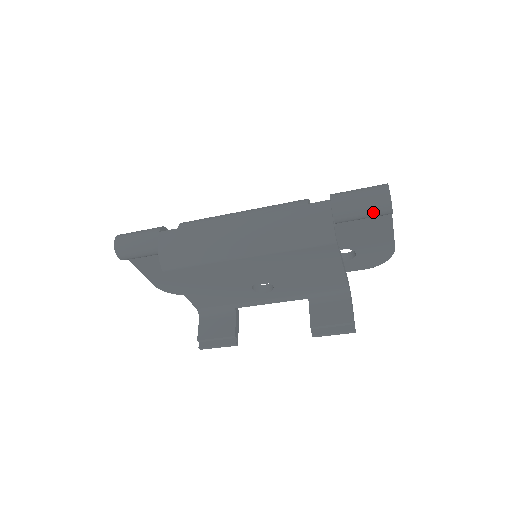
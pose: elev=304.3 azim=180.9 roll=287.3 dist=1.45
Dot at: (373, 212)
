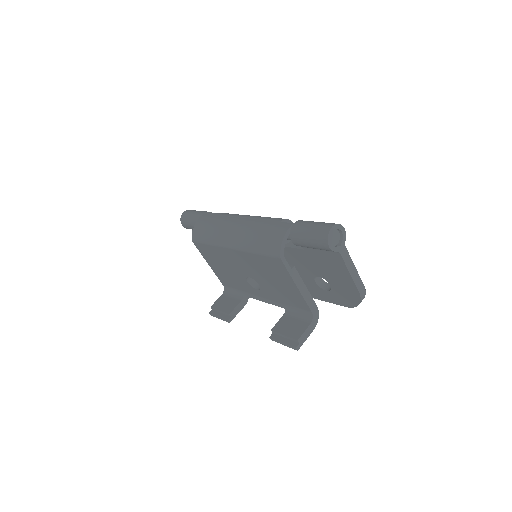
Dot at: (316, 244)
